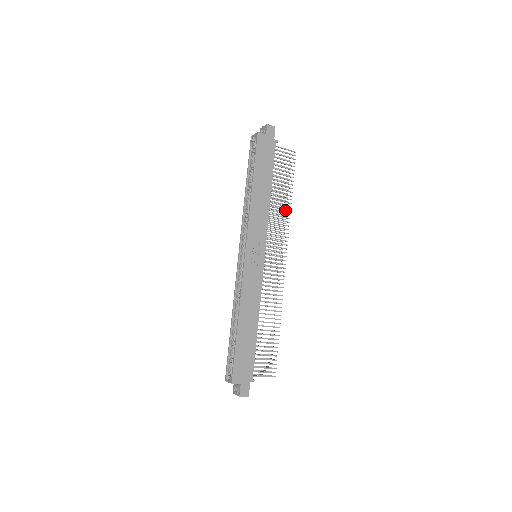
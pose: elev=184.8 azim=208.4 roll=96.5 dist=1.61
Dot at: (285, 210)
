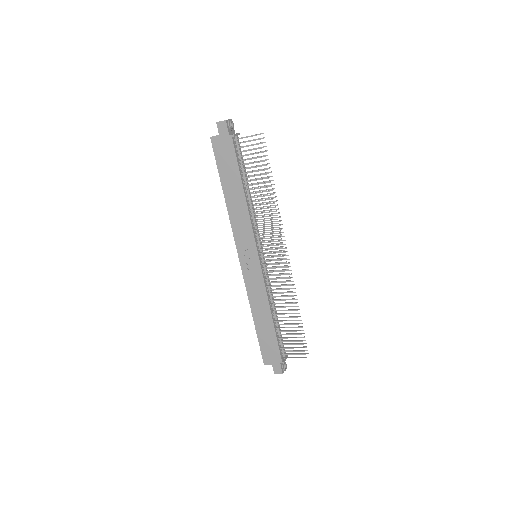
Dot at: occluded
